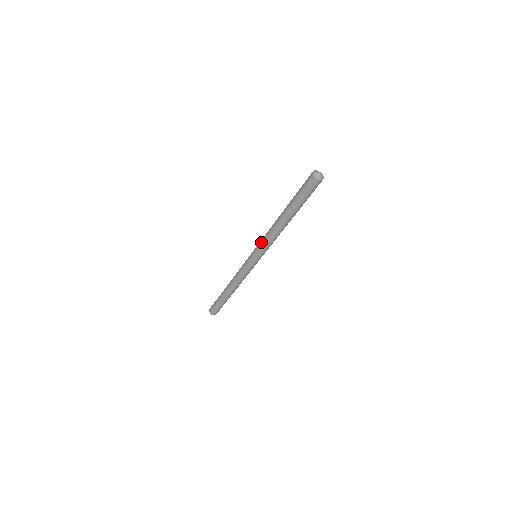
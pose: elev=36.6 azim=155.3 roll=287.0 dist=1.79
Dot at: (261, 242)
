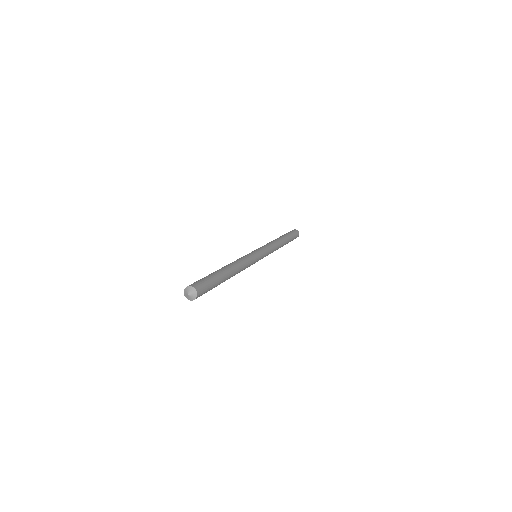
Dot at: occluded
